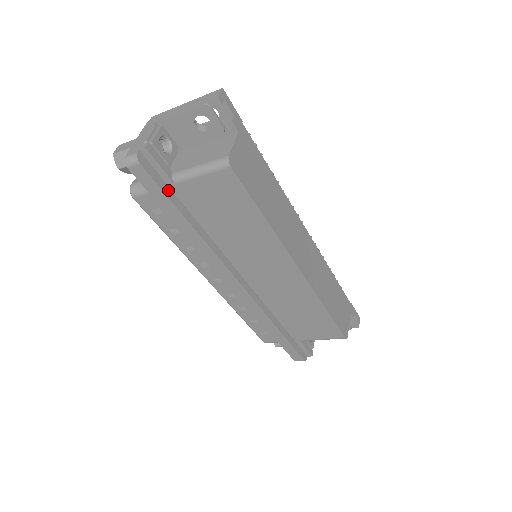
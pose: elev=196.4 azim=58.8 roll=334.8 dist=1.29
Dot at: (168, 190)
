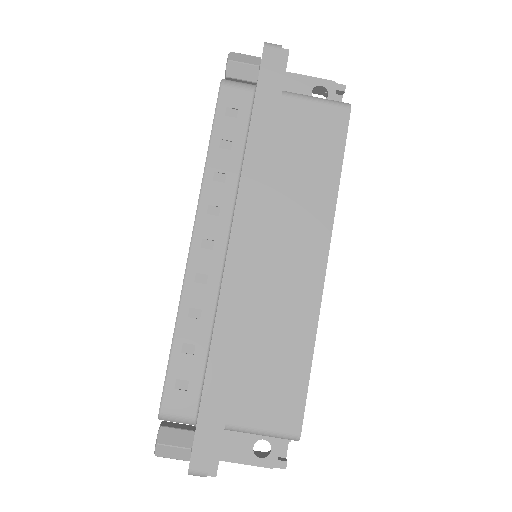
Dot at: (273, 94)
